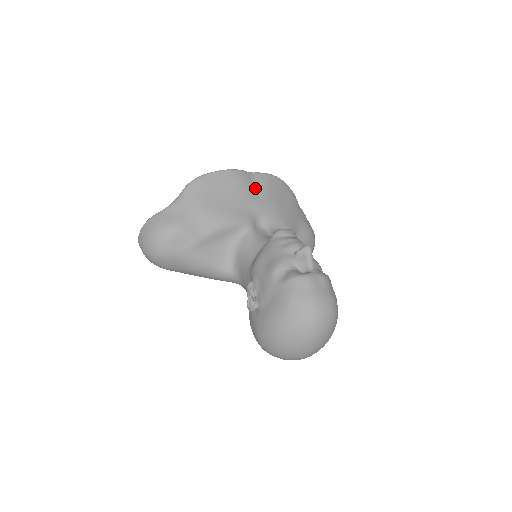
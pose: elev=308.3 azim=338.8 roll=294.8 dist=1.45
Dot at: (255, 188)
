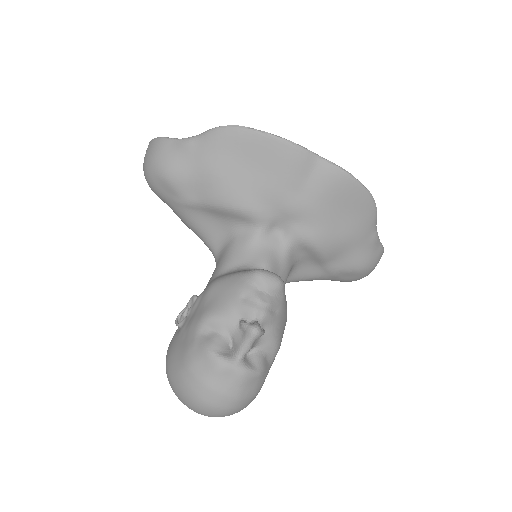
Dot at: (306, 182)
